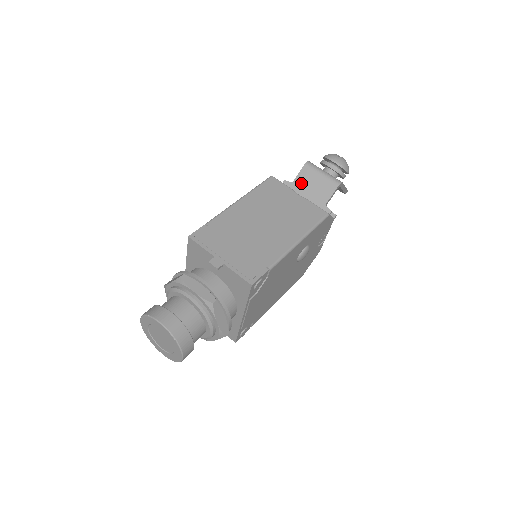
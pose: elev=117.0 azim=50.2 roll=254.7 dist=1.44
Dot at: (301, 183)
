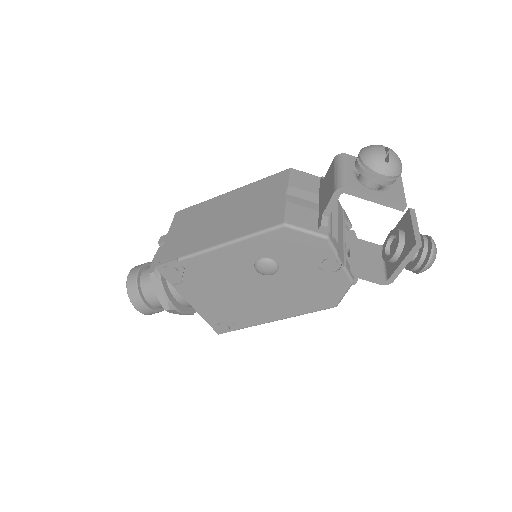
Dot at: (325, 182)
